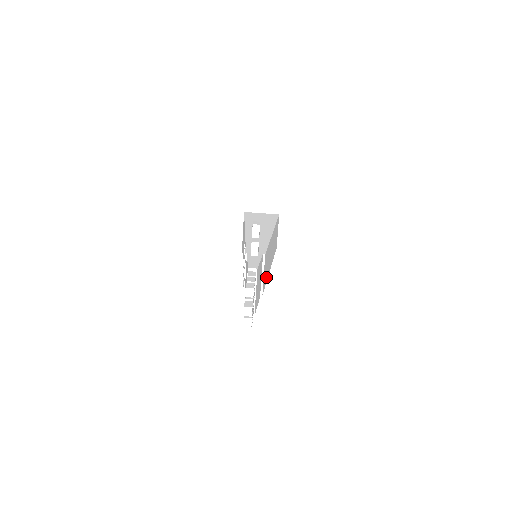
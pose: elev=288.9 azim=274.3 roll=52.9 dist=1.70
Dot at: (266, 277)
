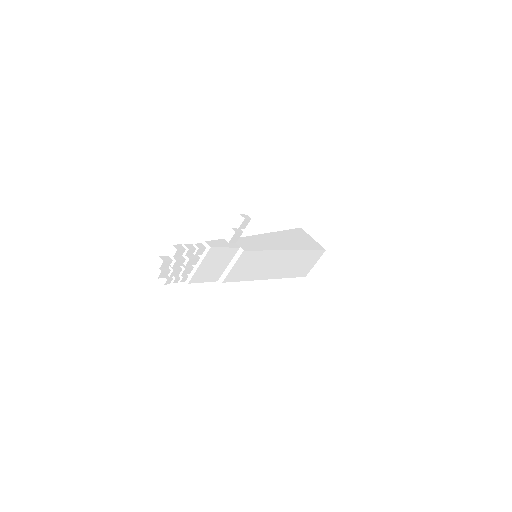
Dot at: (246, 276)
